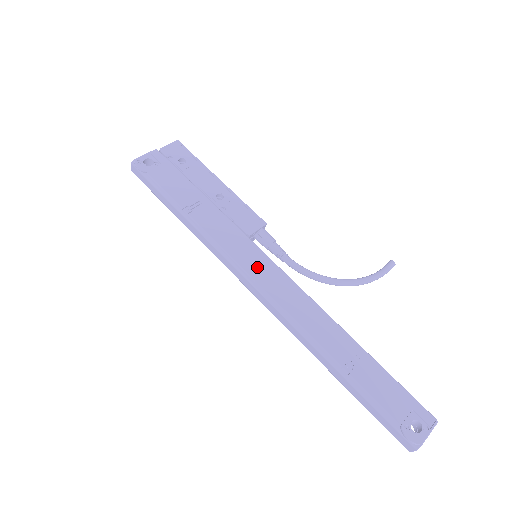
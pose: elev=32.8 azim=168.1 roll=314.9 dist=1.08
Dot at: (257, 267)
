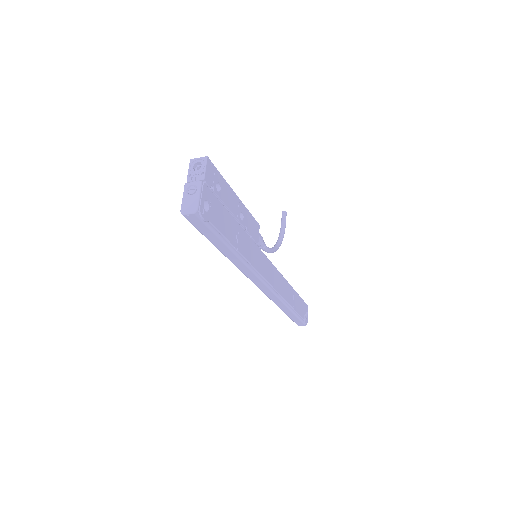
Dot at: (266, 270)
